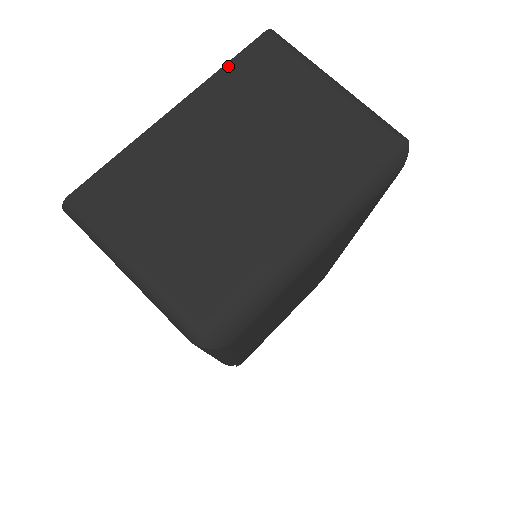
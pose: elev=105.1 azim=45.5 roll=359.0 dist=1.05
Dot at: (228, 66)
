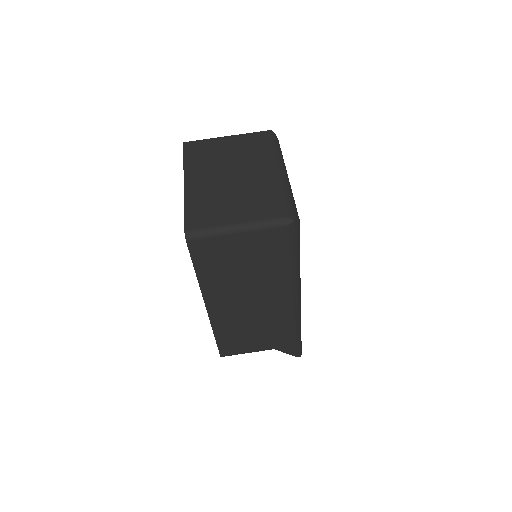
Dot at: (185, 159)
